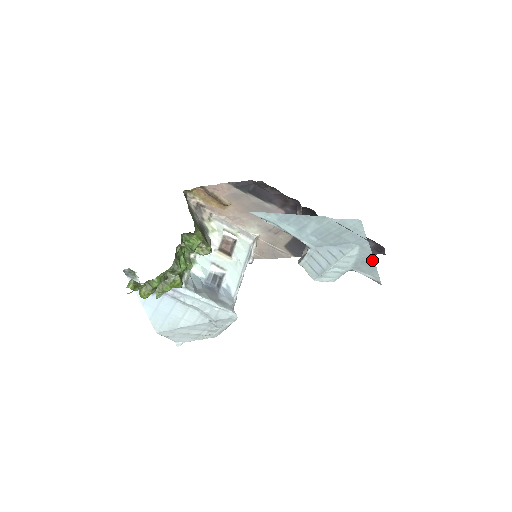
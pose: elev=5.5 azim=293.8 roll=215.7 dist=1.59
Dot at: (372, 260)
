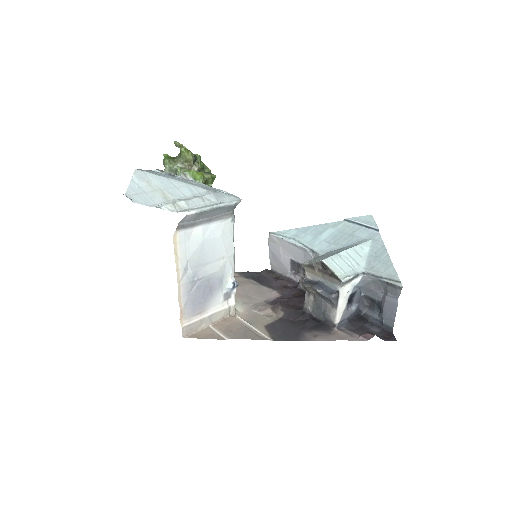
Dot at: (385, 253)
